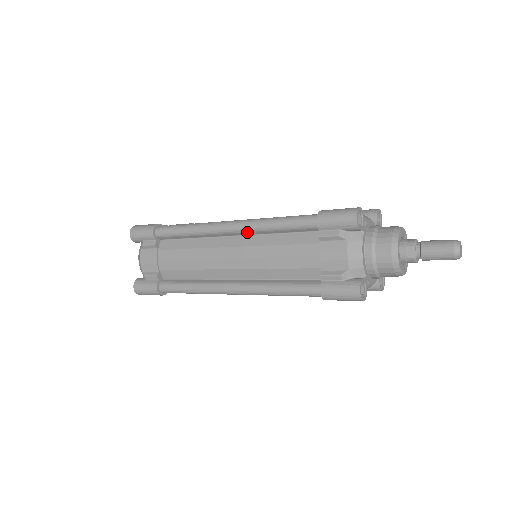
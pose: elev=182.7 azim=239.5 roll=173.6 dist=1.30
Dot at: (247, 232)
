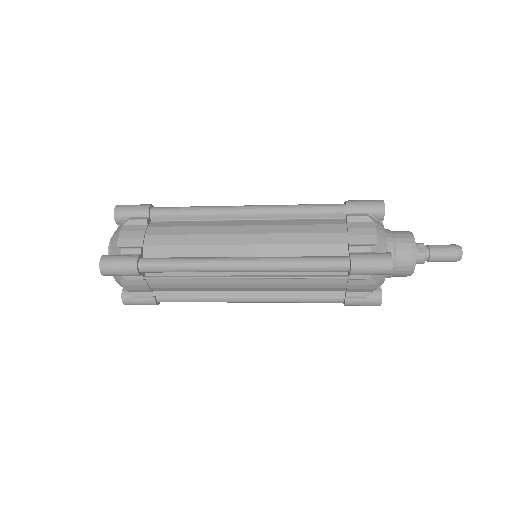
Dot at: (267, 214)
